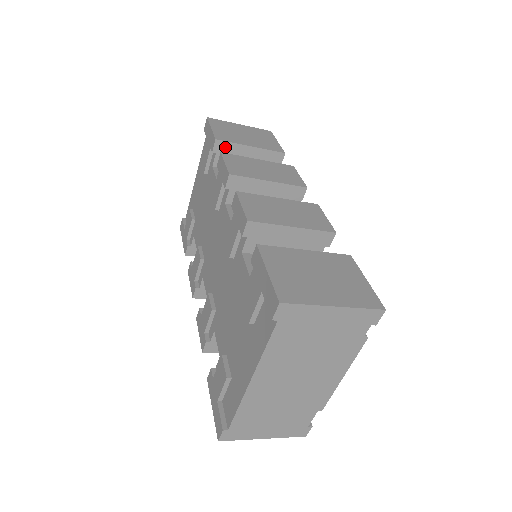
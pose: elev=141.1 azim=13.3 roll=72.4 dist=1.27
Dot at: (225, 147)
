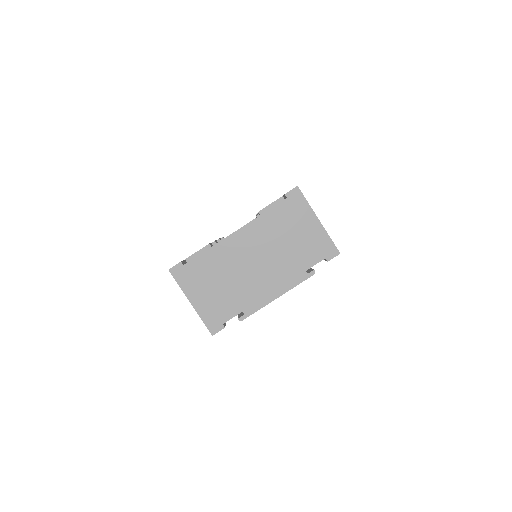
Dot at: occluded
